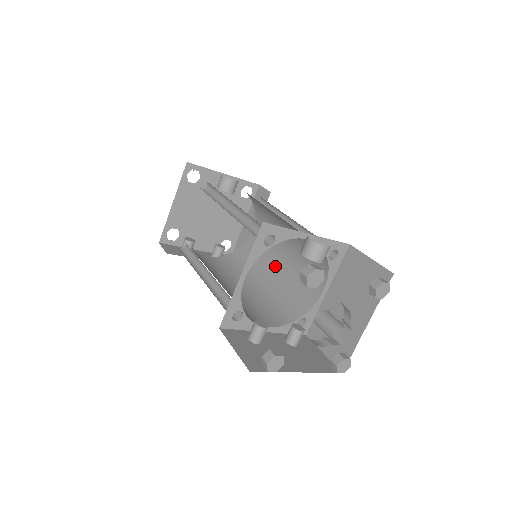
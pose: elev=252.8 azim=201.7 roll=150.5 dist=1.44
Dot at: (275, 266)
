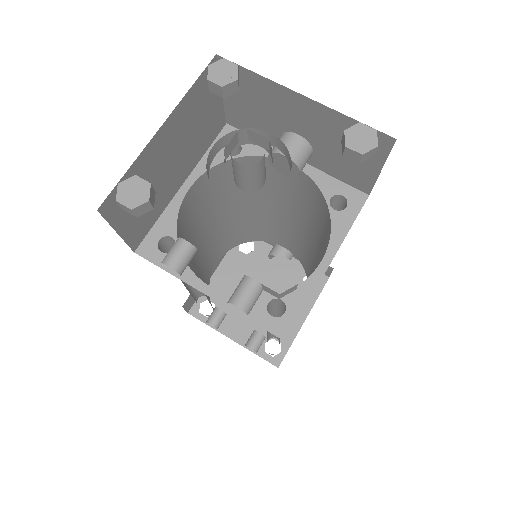
Dot at: occluded
